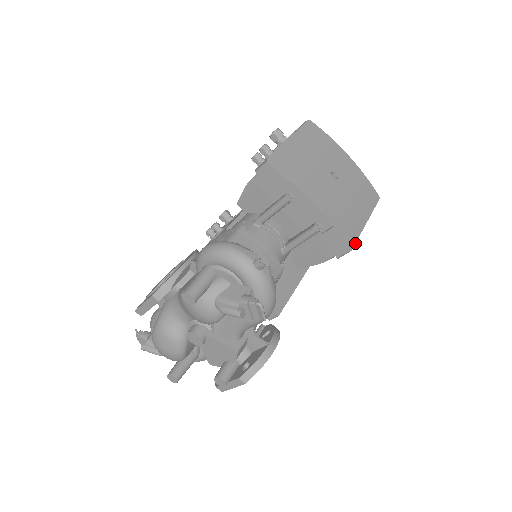
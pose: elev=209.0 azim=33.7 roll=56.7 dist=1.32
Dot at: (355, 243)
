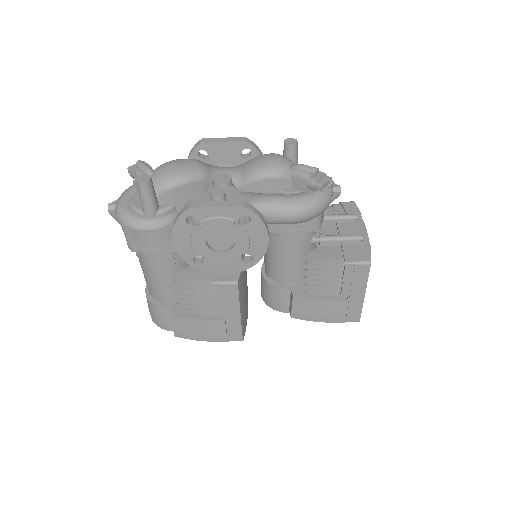
Dot at: occluded
